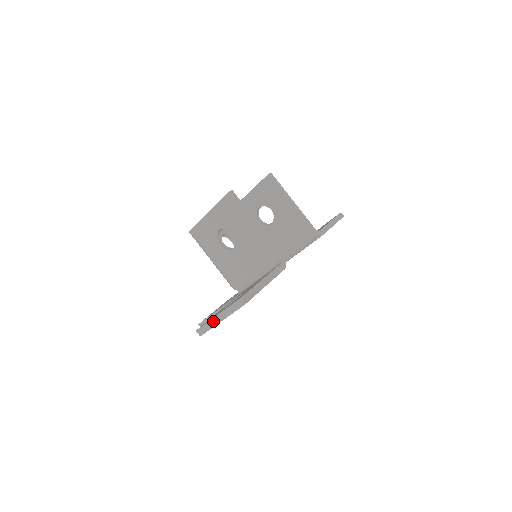
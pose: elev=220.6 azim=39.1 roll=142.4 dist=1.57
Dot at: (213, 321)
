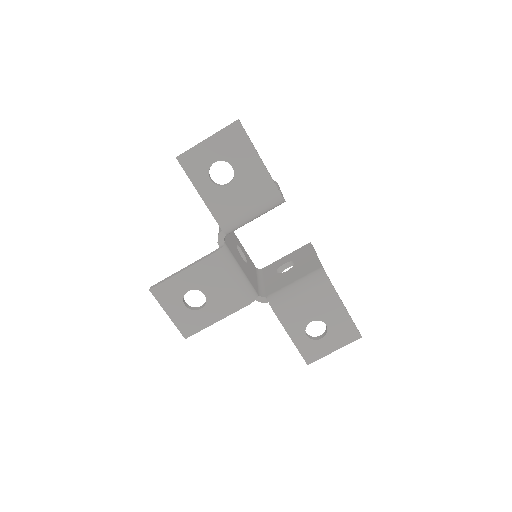
Dot at: (200, 143)
